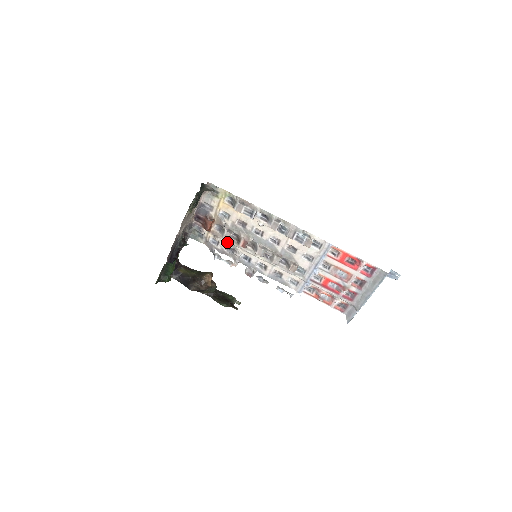
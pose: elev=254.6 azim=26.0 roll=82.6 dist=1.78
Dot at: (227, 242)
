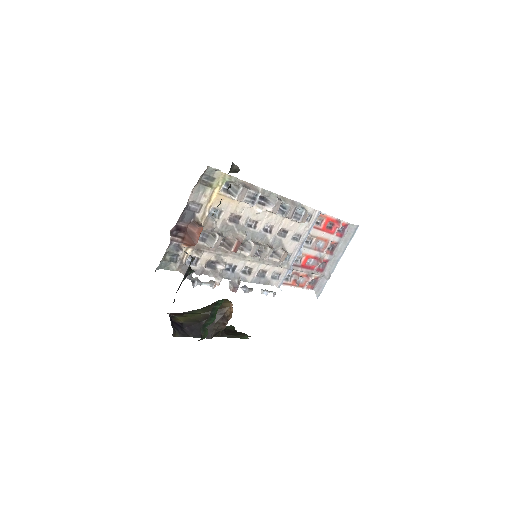
Dot at: (211, 254)
